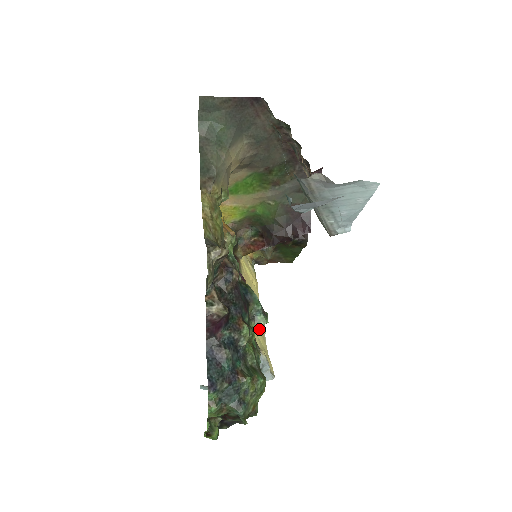
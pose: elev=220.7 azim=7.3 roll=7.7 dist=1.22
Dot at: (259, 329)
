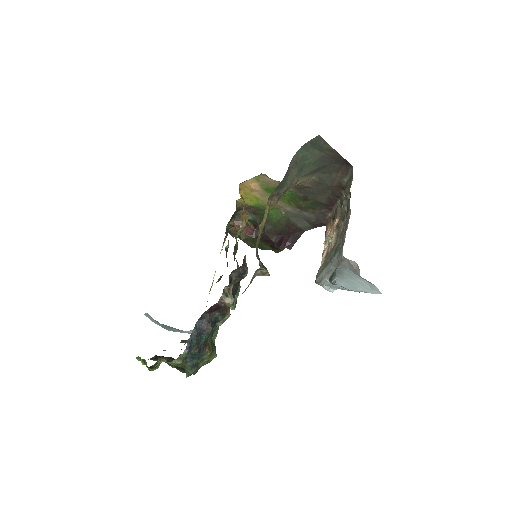
Dot at: occluded
